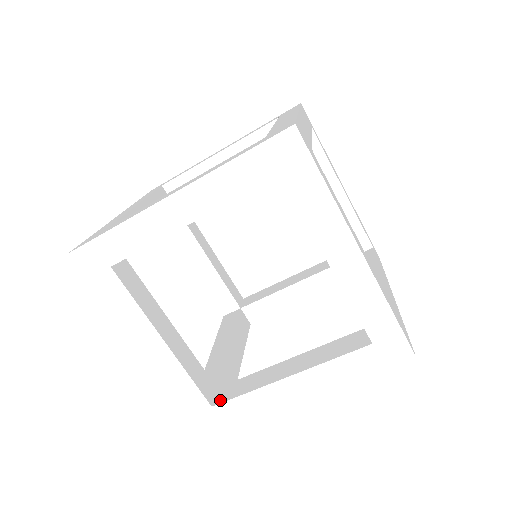
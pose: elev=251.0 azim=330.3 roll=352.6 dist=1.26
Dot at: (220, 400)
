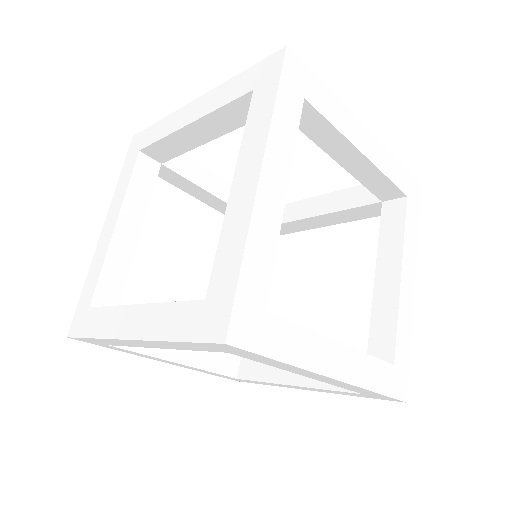
Dot at: (270, 314)
